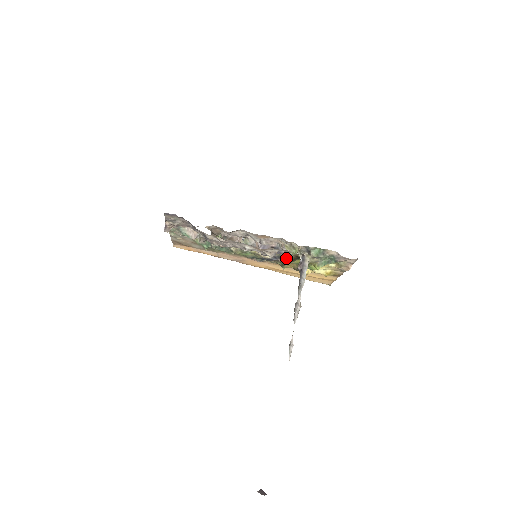
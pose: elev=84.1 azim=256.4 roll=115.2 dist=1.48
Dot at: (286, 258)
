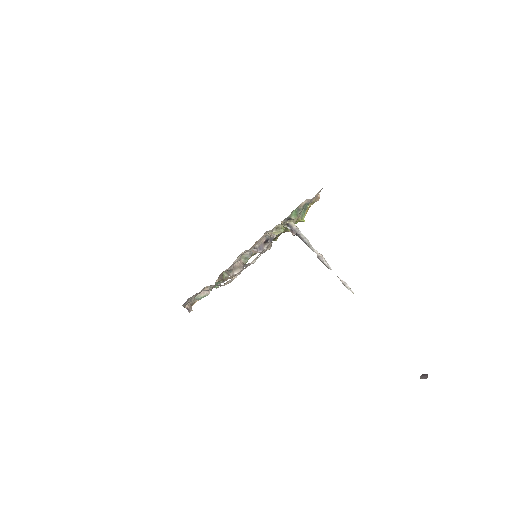
Dot at: (276, 236)
